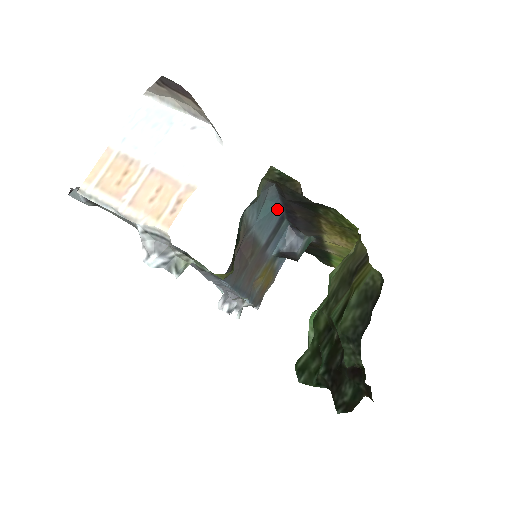
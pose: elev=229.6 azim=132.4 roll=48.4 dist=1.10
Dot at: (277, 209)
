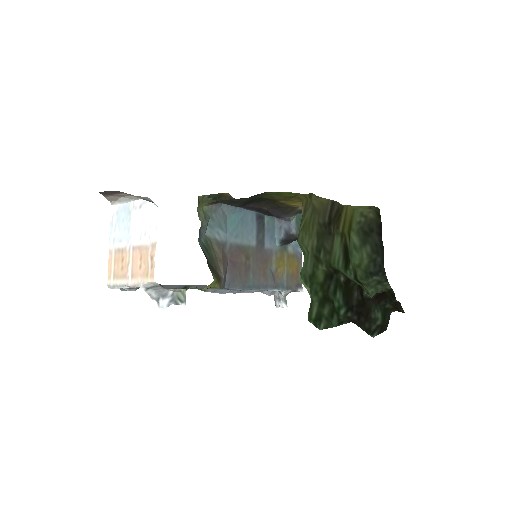
Dot at: (246, 215)
